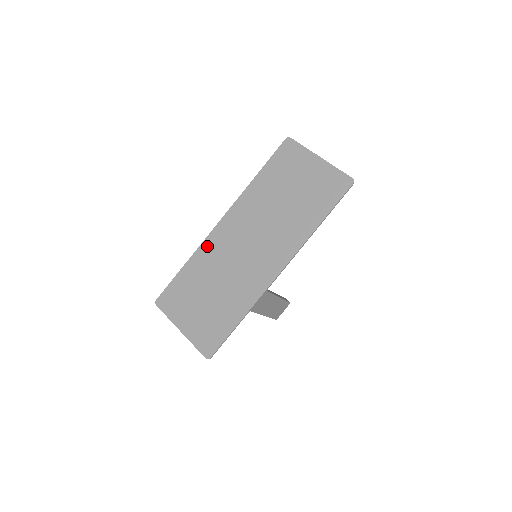
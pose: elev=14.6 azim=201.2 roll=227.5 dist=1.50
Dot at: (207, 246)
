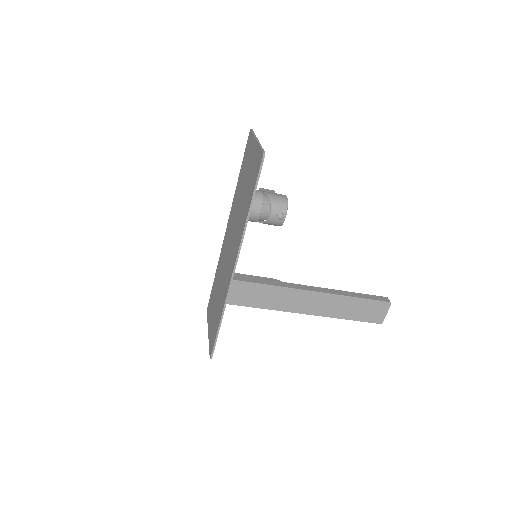
Dot at: (221, 254)
